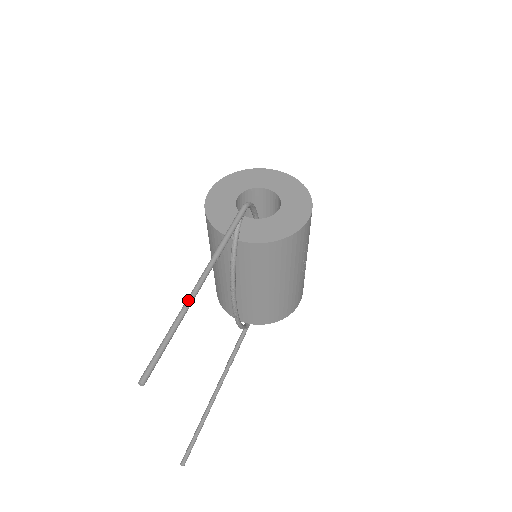
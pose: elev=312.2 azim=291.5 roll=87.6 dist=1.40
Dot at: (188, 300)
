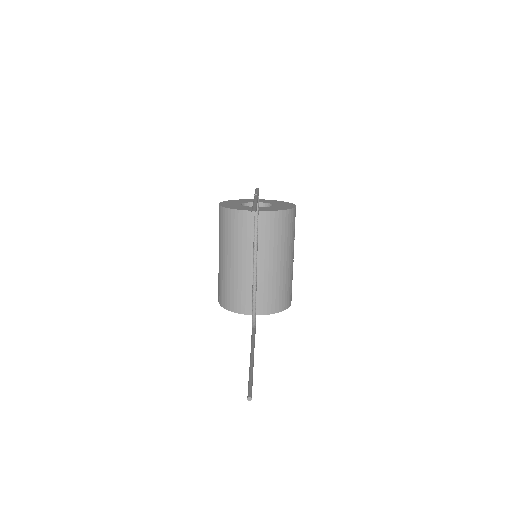
Dot at: (255, 200)
